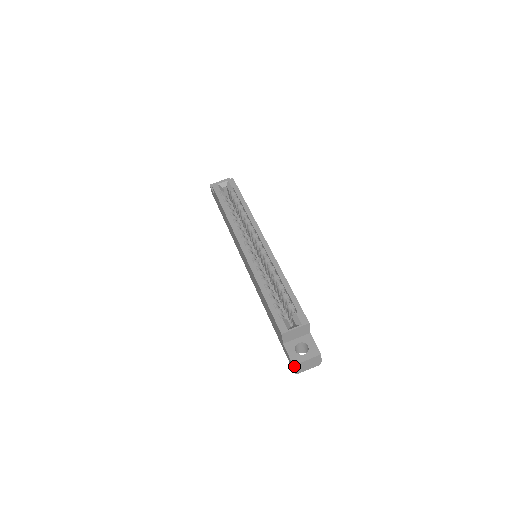
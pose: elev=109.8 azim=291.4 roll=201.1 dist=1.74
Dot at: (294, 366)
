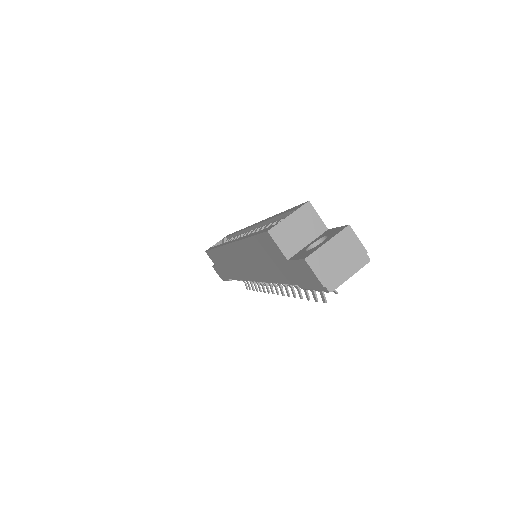
Dot at: (308, 262)
